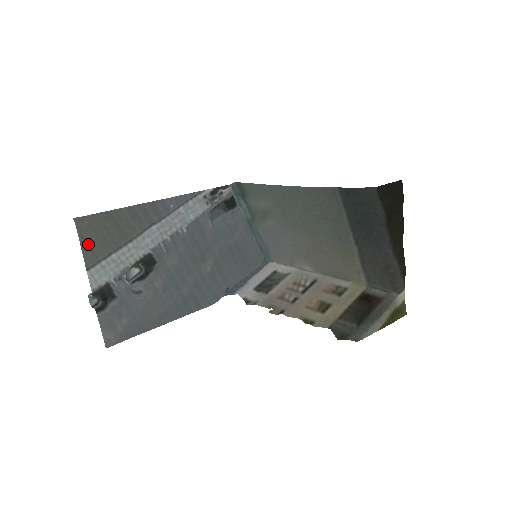
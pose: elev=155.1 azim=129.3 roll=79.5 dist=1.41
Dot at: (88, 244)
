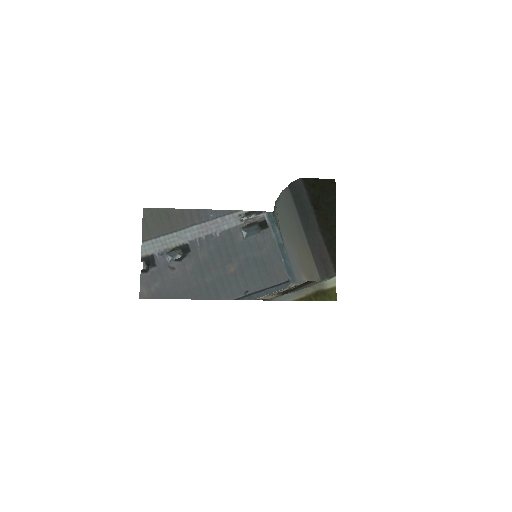
Dot at: (147, 225)
